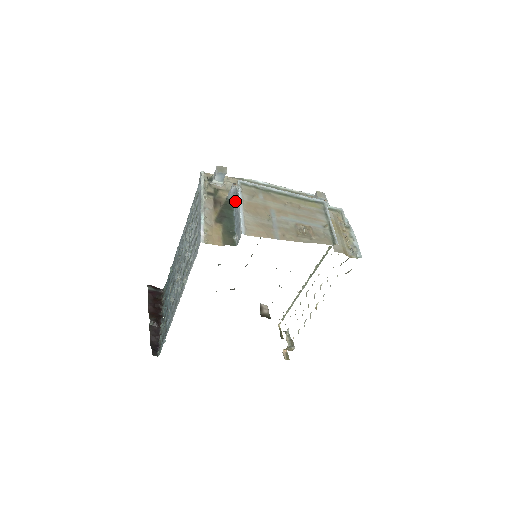
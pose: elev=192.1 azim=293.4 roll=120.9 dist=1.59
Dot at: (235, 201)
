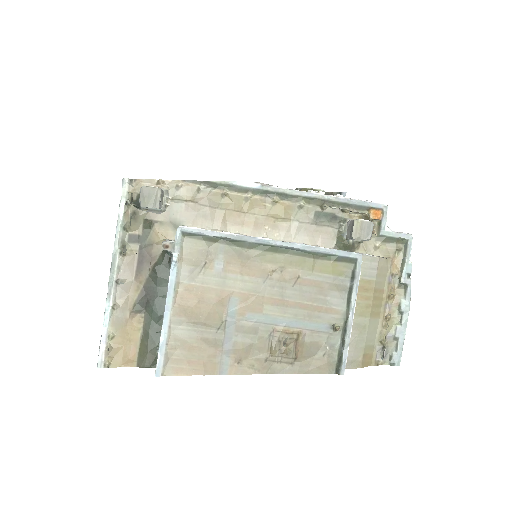
Dot at: occluded
